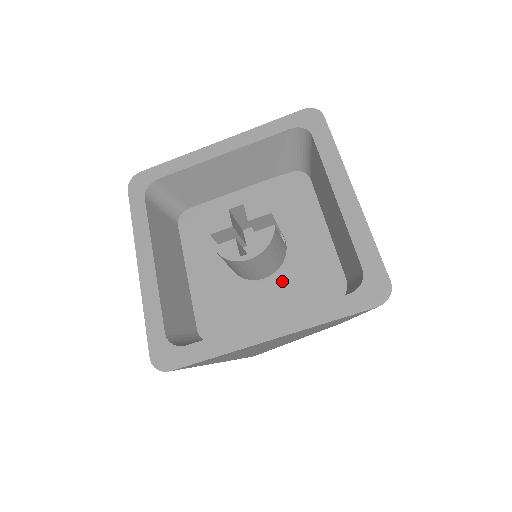
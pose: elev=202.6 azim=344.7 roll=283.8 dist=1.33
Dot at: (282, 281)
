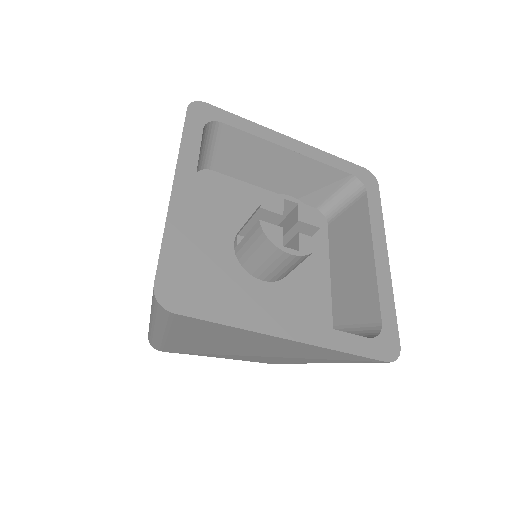
Dot at: (279, 293)
